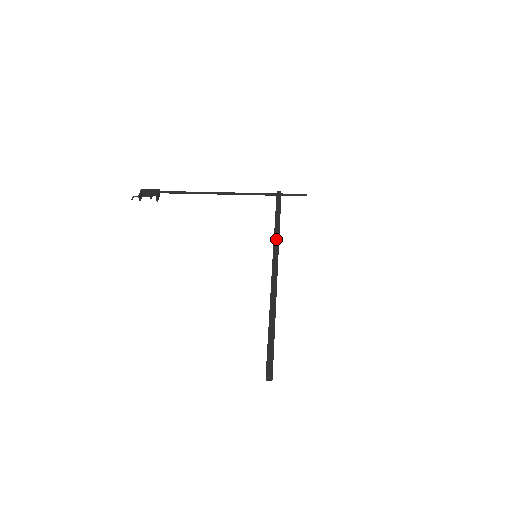
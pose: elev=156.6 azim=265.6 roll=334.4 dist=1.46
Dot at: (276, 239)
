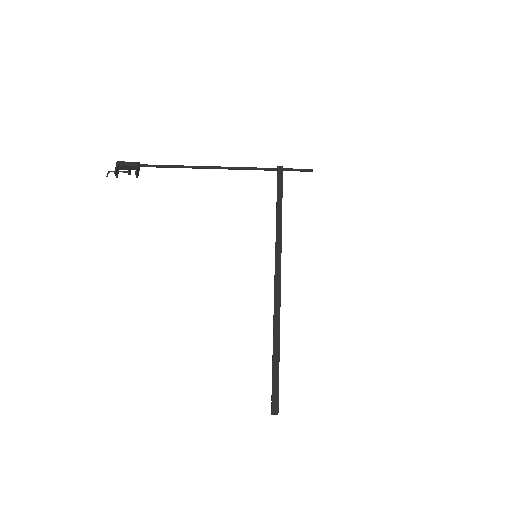
Dot at: (278, 234)
